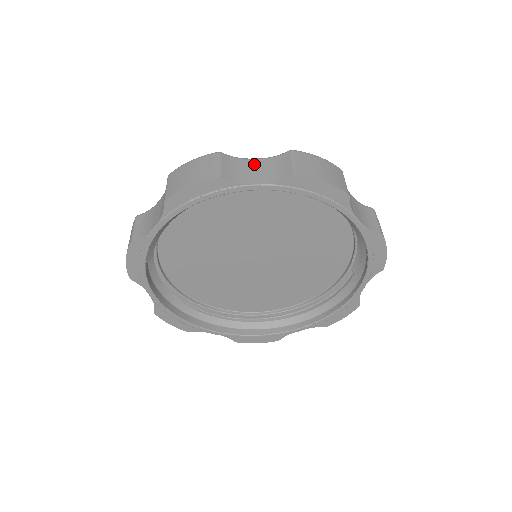
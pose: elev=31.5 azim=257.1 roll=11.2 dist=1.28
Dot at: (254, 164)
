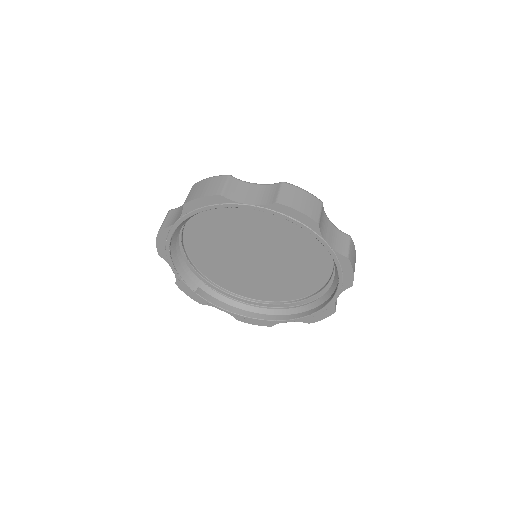
Dot at: occluded
